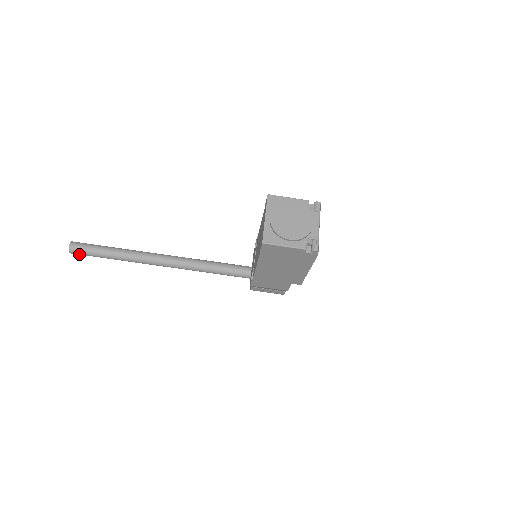
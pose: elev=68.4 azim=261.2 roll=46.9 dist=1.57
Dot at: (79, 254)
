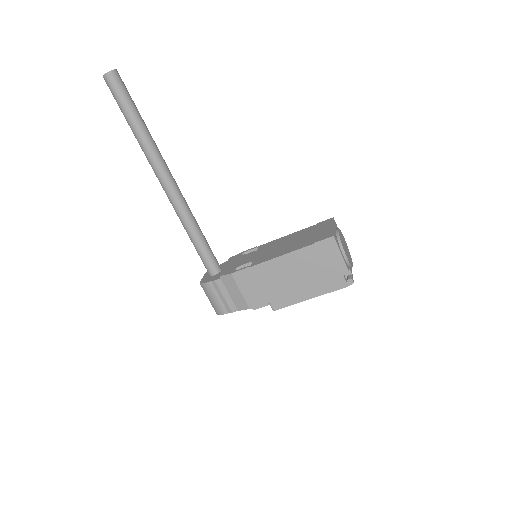
Dot at: (112, 85)
